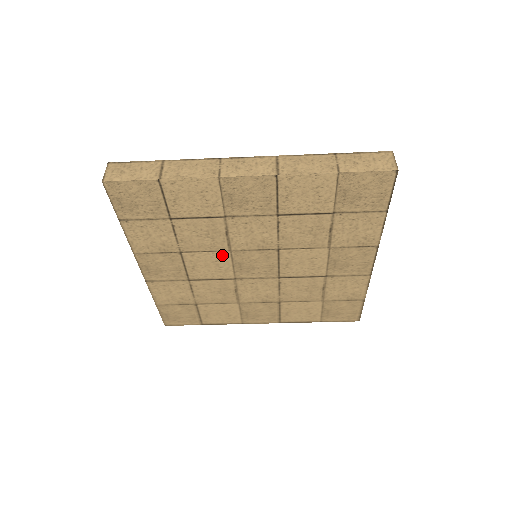
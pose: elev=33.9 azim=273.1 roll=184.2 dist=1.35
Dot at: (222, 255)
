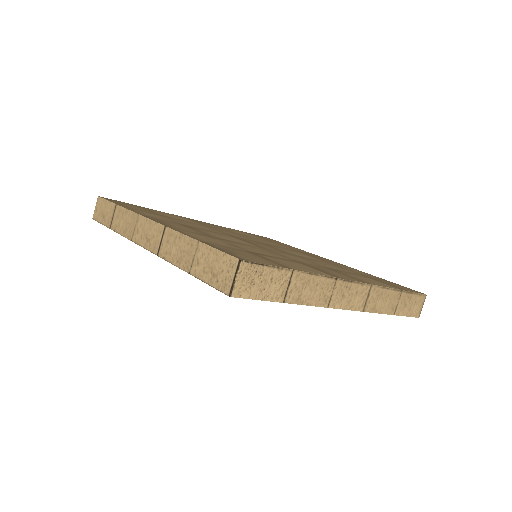
Dot at: occluded
